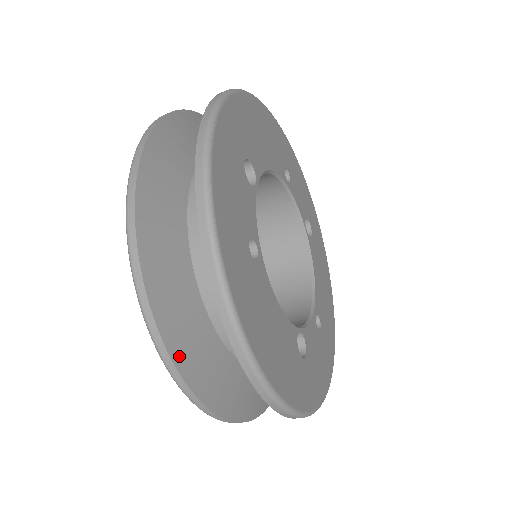
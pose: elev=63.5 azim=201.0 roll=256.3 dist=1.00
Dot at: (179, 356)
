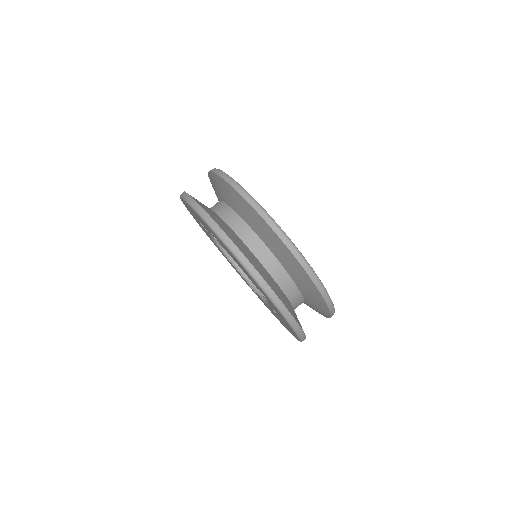
Dot at: (232, 239)
